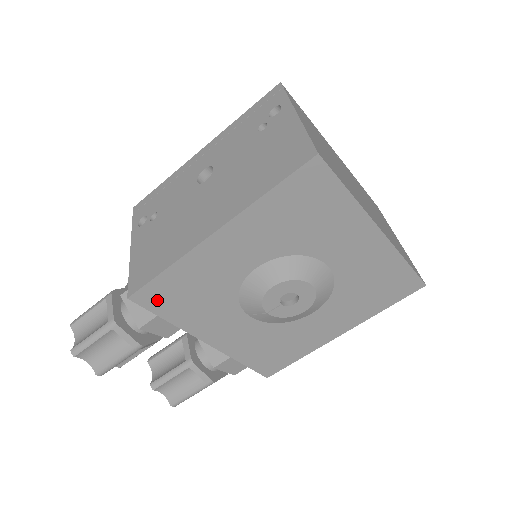
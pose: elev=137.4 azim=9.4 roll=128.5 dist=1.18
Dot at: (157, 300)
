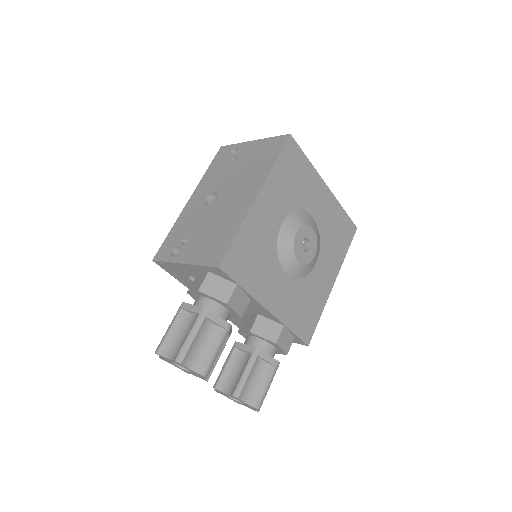
Dot at: (235, 266)
